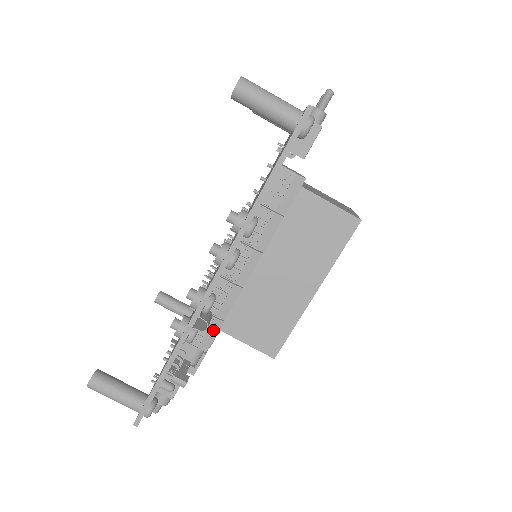
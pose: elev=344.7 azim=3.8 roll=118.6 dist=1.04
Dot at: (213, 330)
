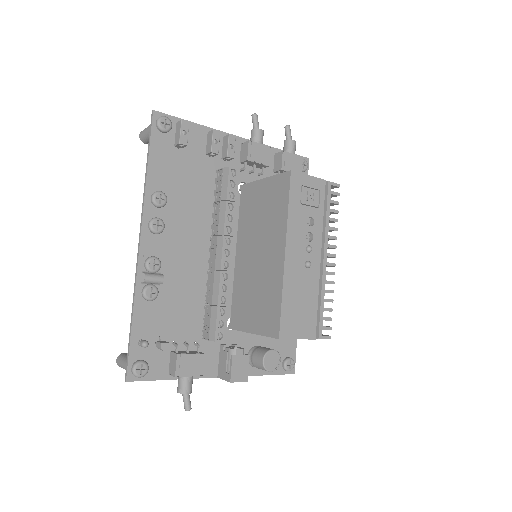
Dot at: (213, 318)
